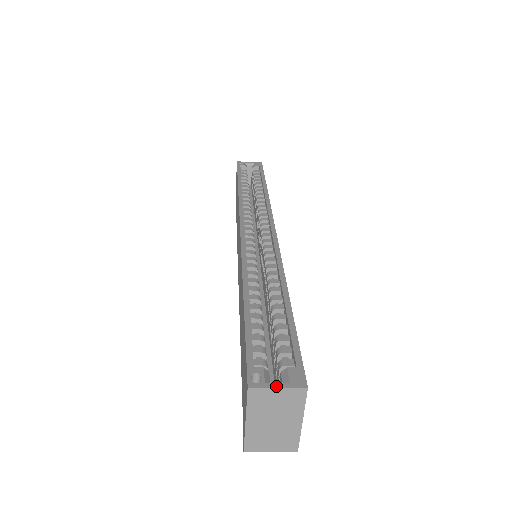
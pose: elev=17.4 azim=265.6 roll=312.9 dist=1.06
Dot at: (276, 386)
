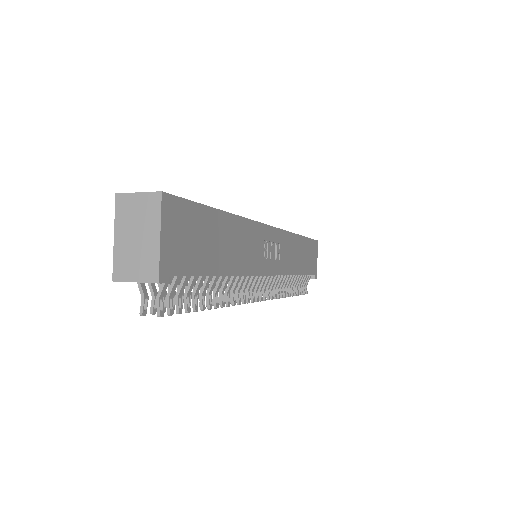
Dot at: (138, 192)
